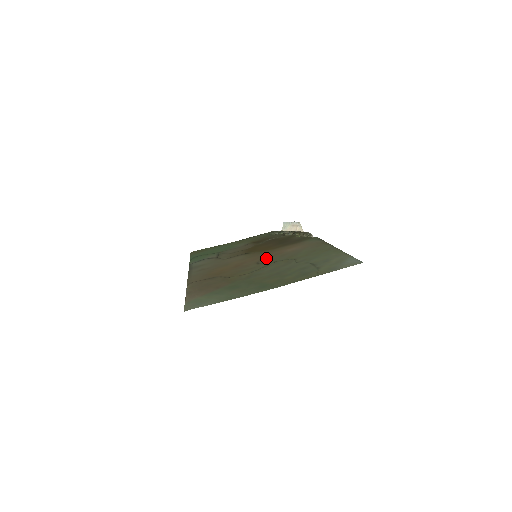
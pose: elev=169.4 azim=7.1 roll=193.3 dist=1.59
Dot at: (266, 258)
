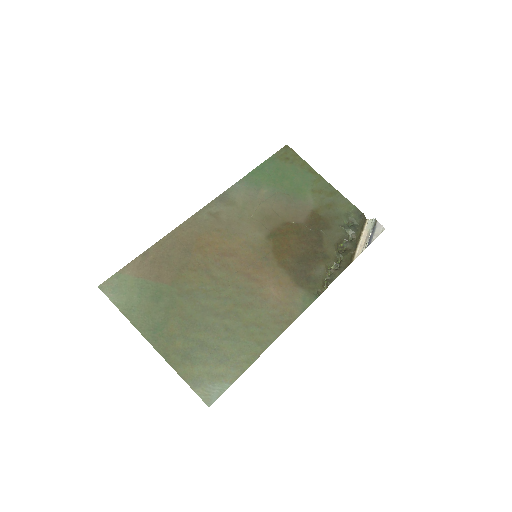
Dot at: (245, 276)
